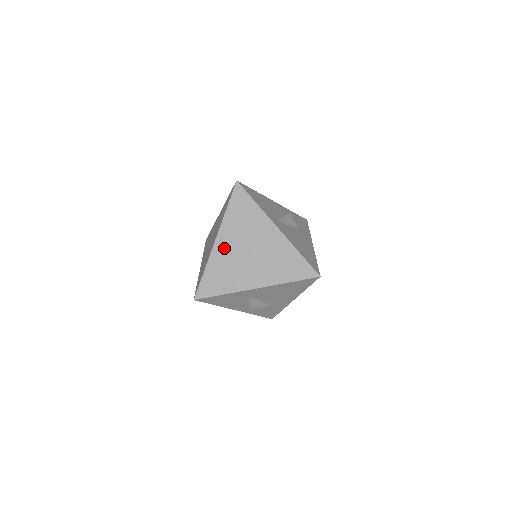
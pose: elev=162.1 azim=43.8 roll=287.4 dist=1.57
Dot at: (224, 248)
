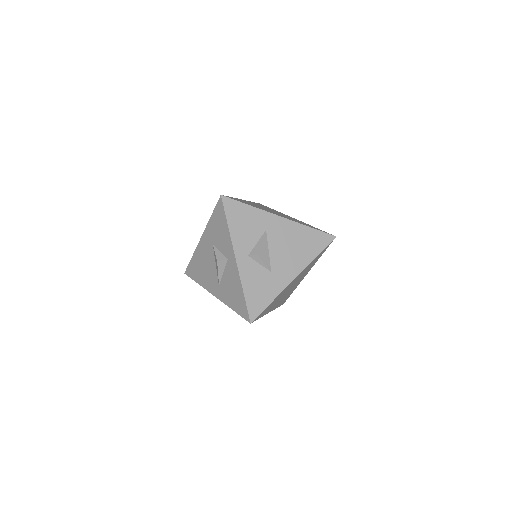
Dot at: (251, 203)
